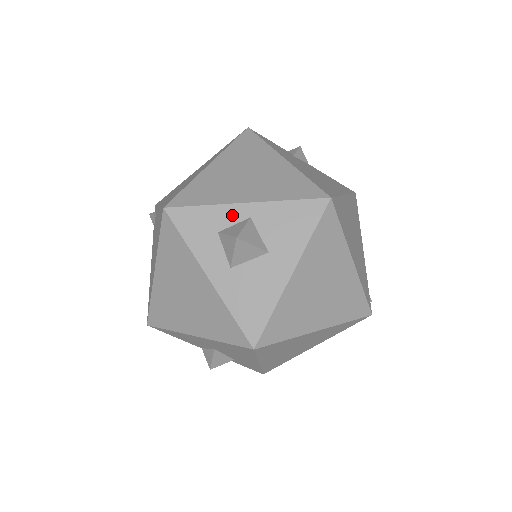
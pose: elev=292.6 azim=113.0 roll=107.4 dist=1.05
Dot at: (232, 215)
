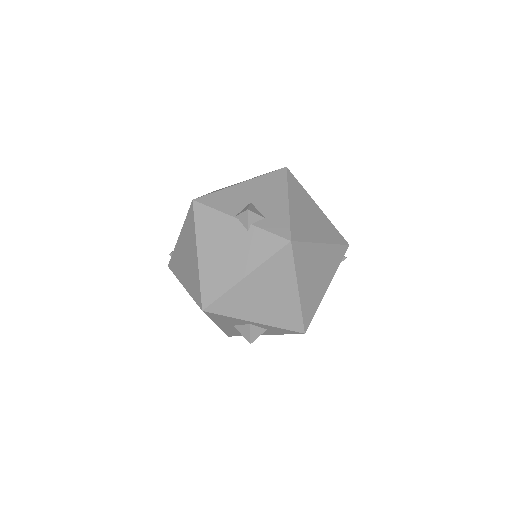
Dot at: occluded
